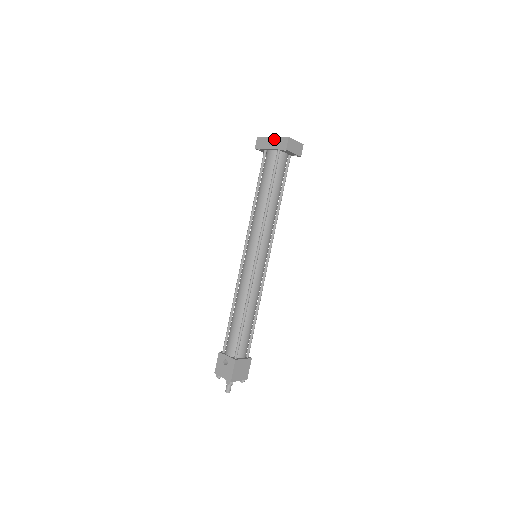
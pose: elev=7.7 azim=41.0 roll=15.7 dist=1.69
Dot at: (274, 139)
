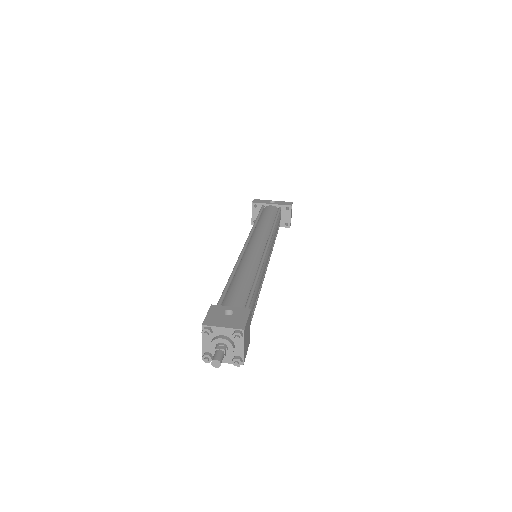
Dot at: (276, 201)
